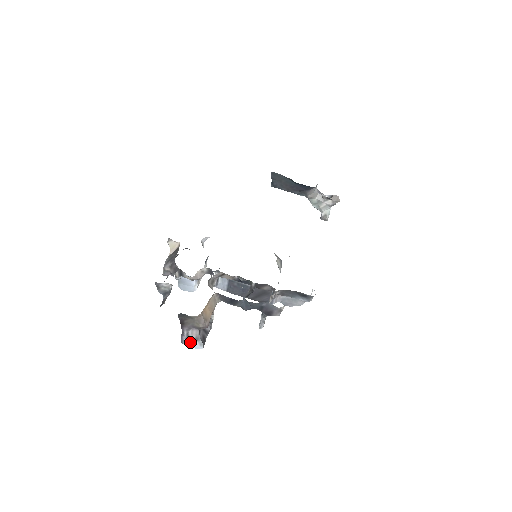
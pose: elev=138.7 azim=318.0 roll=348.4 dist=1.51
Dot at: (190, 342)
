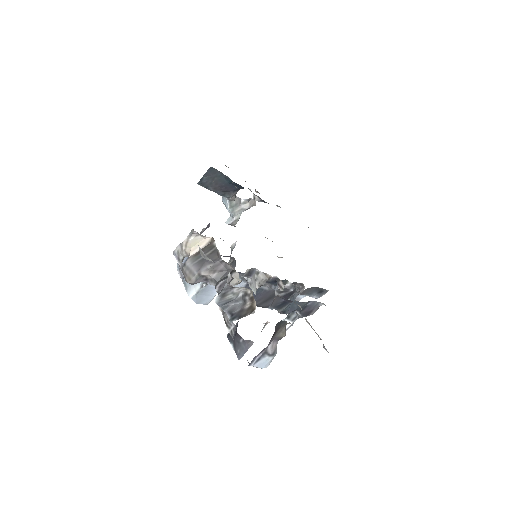
Dot at: (261, 361)
